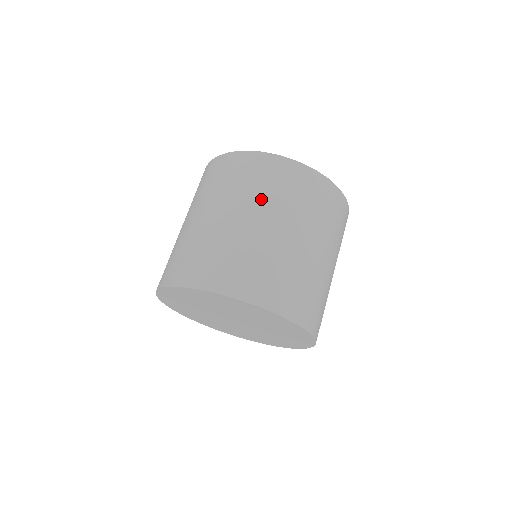
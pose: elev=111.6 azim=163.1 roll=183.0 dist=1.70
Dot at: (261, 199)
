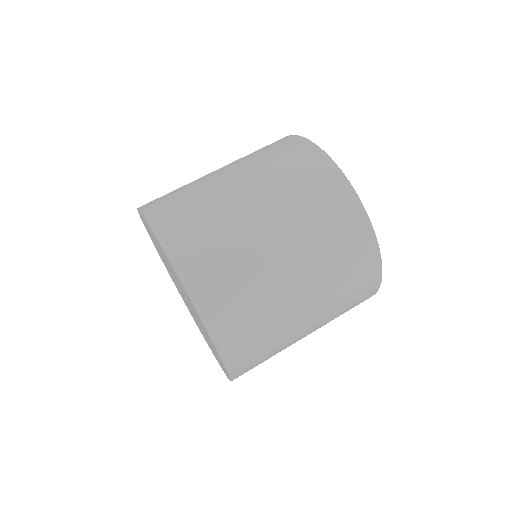
Dot at: occluded
